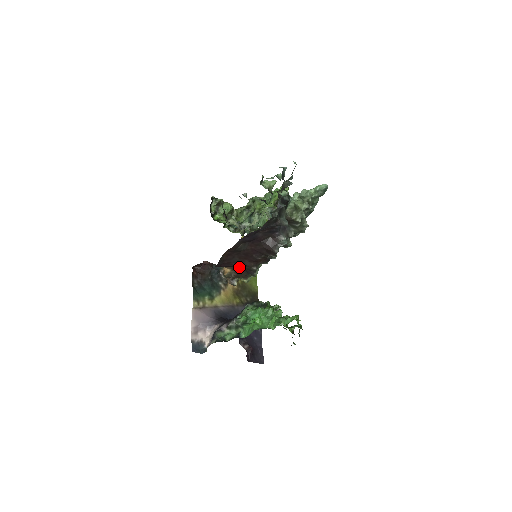
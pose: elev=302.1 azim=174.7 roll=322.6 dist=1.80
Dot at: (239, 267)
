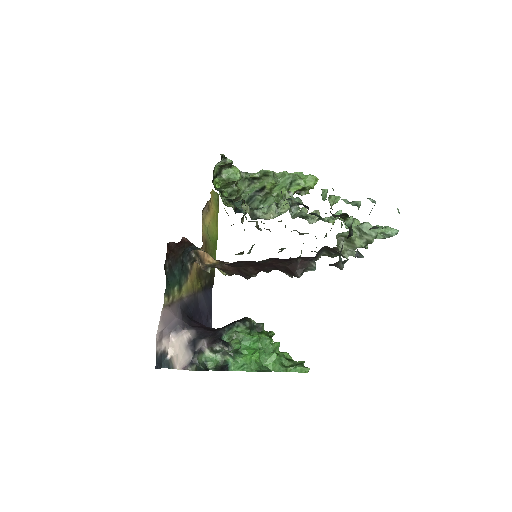
Dot at: occluded
